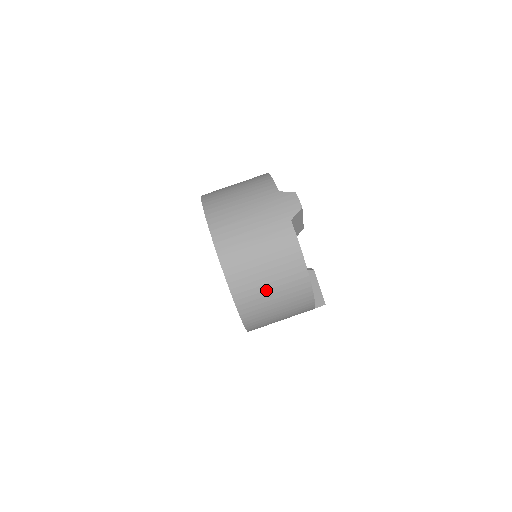
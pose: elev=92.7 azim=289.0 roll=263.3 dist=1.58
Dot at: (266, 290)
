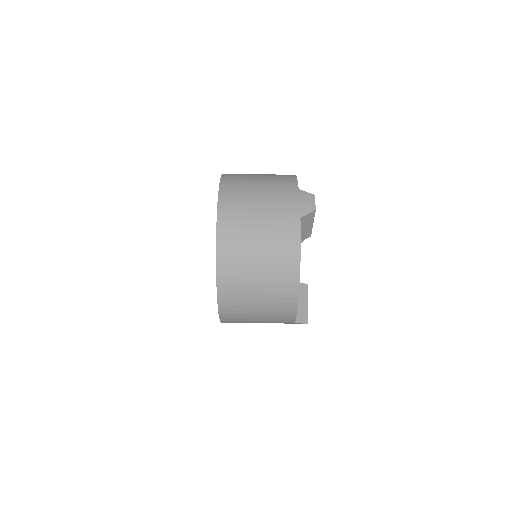
Dot at: (252, 278)
